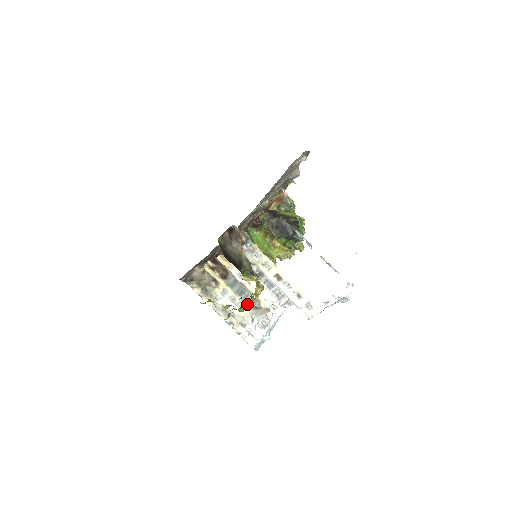
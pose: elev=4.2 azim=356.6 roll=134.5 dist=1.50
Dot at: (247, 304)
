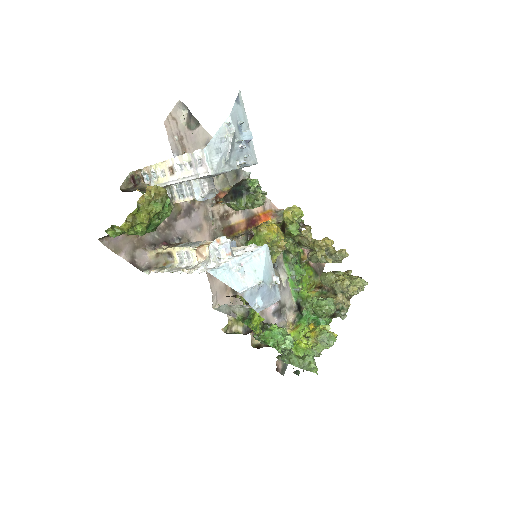
Dot at: (152, 210)
